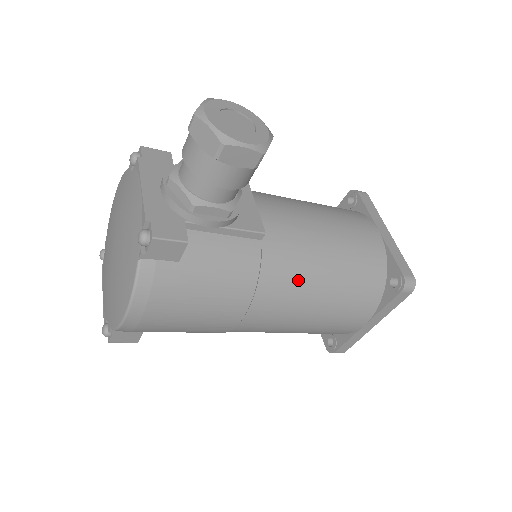
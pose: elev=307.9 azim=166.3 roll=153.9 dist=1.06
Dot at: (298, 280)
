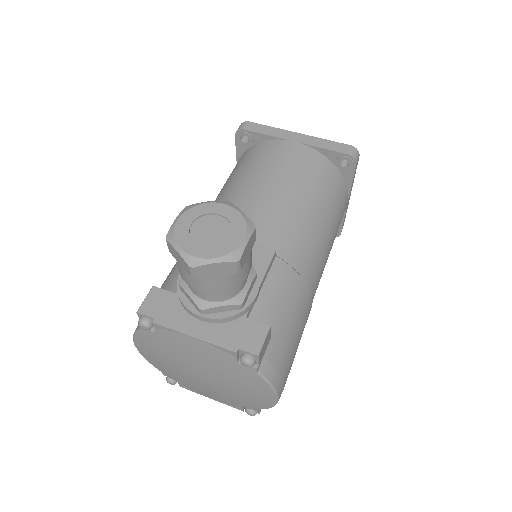
Dot at: (312, 243)
